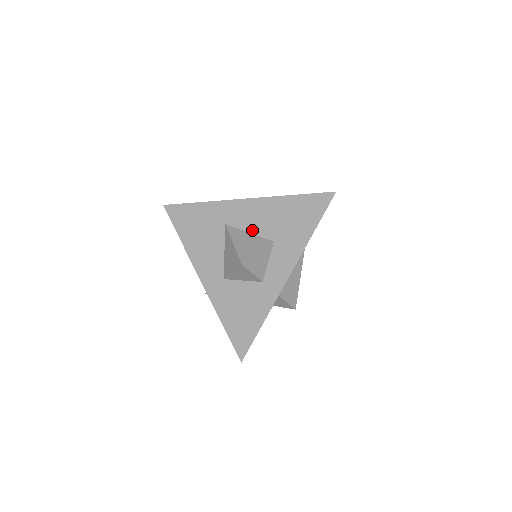
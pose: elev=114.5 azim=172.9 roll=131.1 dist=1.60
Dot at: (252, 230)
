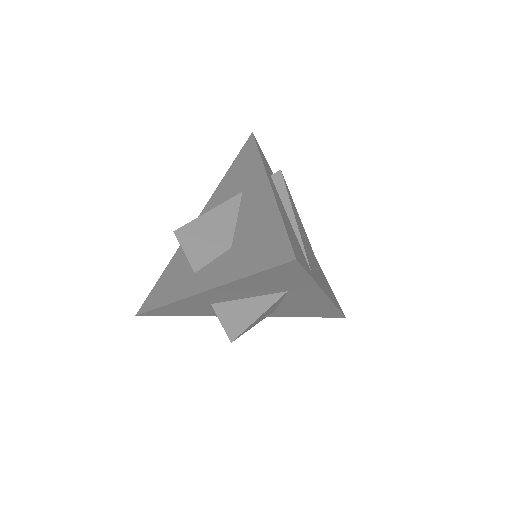
Dot at: (240, 218)
